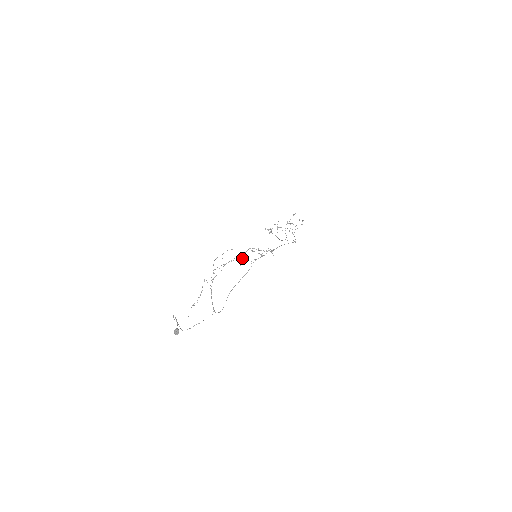
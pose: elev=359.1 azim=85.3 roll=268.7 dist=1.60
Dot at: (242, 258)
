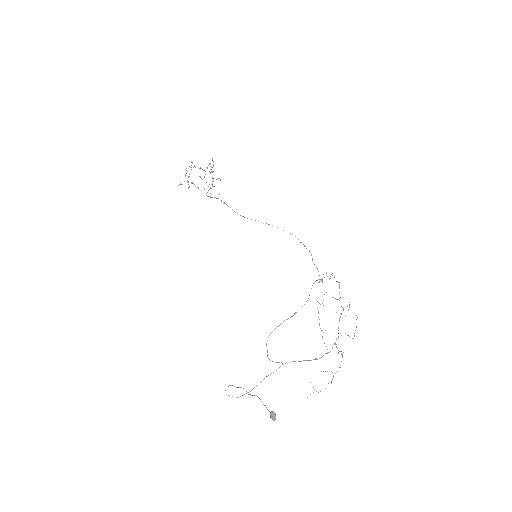
Dot at: occluded
